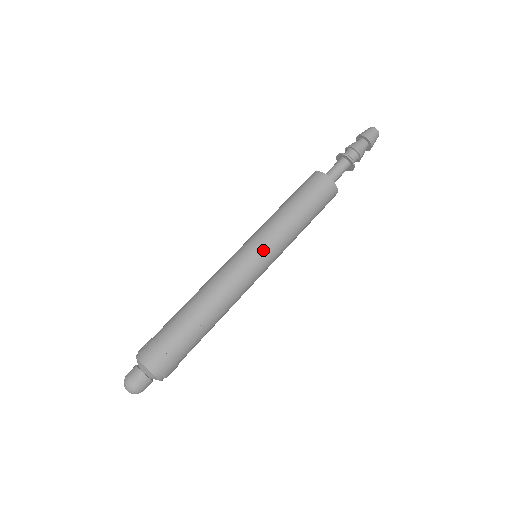
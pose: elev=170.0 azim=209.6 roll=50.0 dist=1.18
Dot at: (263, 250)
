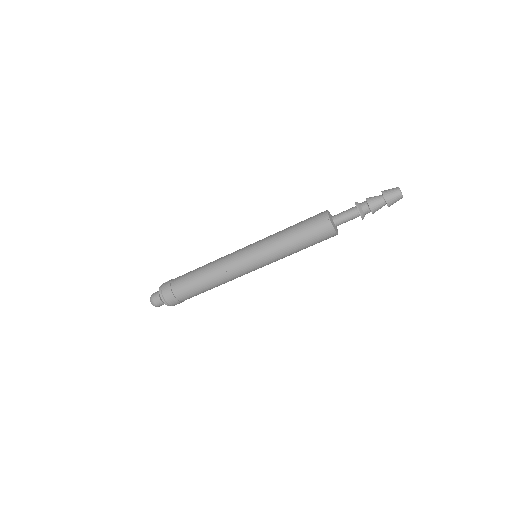
Dot at: (255, 255)
